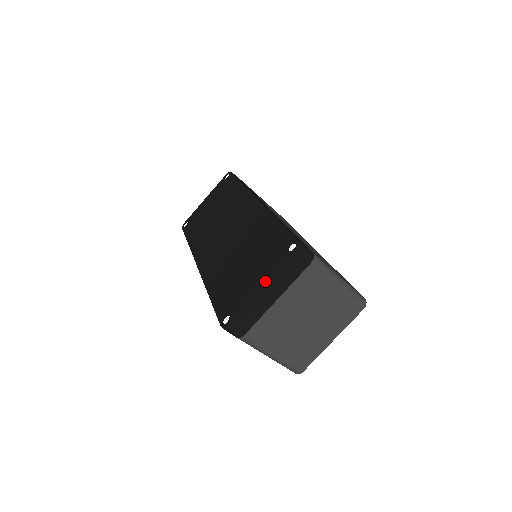
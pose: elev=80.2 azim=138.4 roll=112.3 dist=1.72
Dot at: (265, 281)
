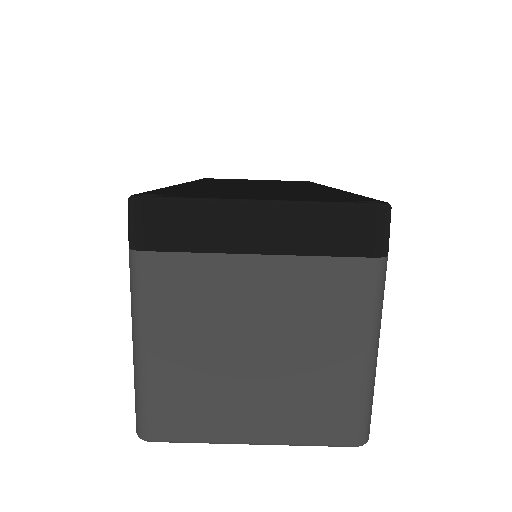
Dot at: (278, 199)
